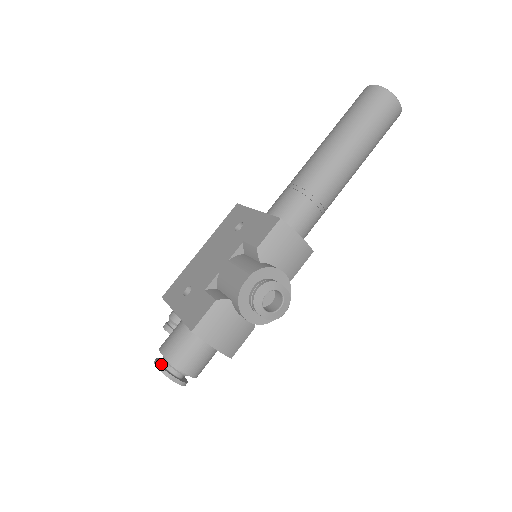
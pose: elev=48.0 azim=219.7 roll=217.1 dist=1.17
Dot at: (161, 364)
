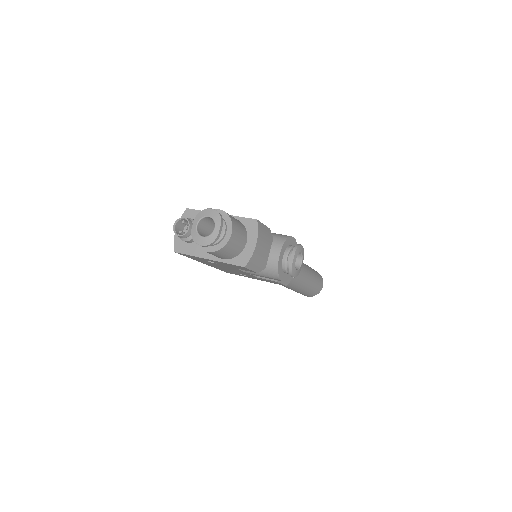
Dot at: (212, 214)
